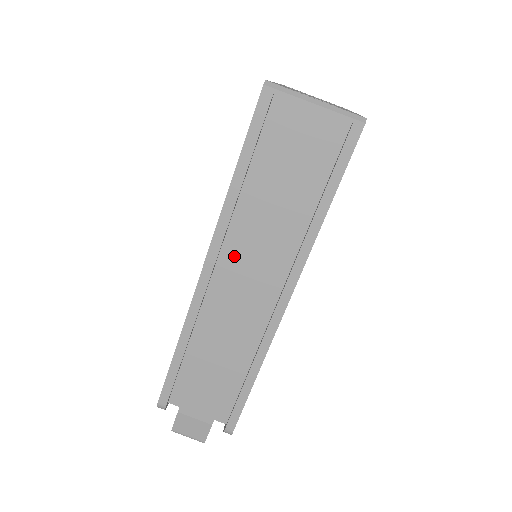
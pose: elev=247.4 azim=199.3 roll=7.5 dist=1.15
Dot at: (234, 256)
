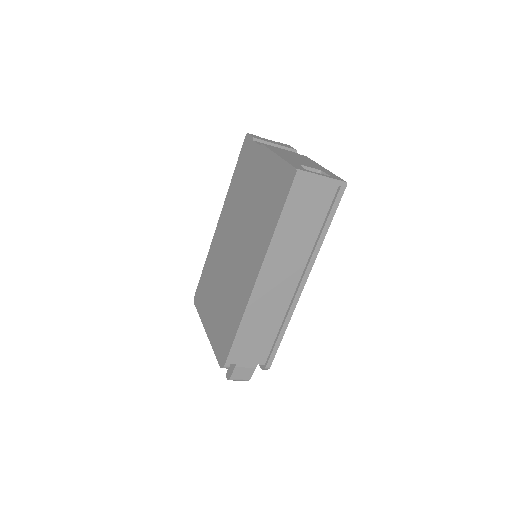
Dot at: (274, 267)
